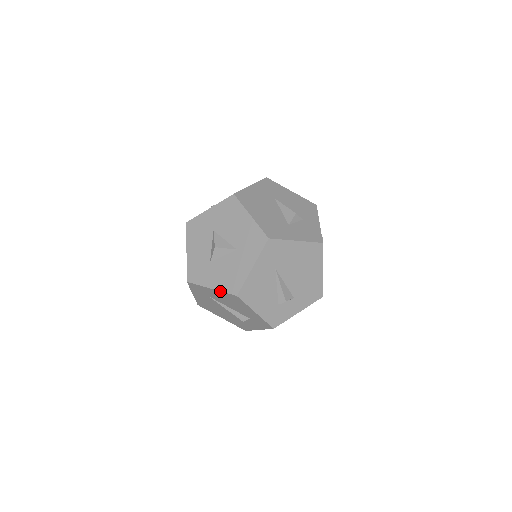
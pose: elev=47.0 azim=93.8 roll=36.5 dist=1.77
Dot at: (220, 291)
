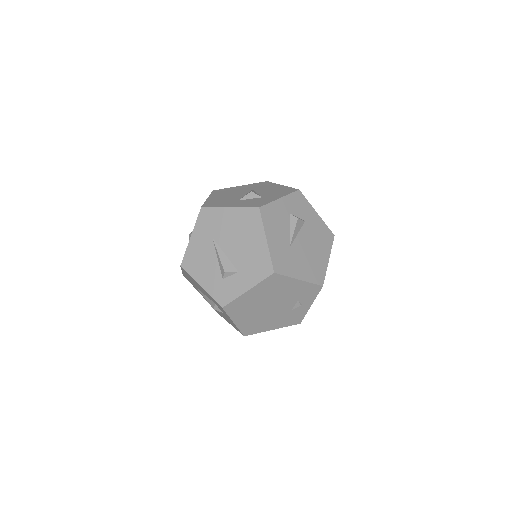
Dot at: (181, 269)
